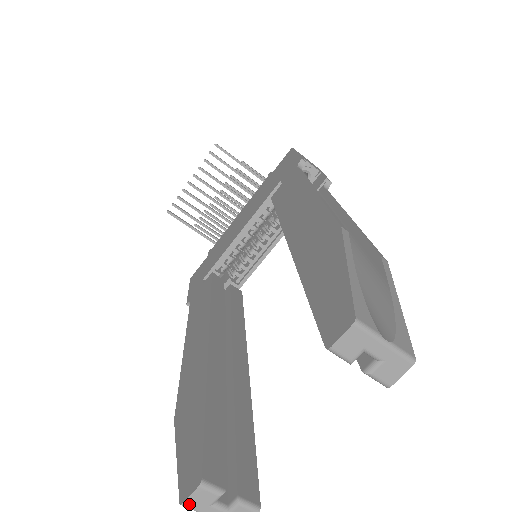
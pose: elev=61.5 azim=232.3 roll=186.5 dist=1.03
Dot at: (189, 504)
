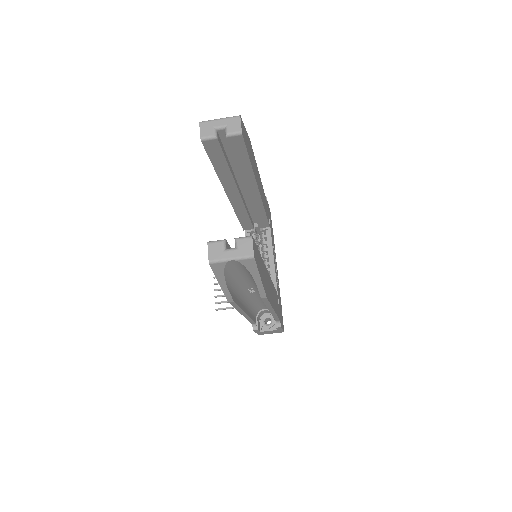
Dot at: (212, 258)
